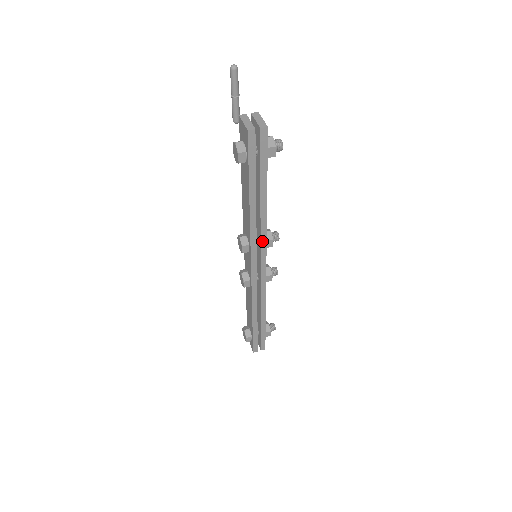
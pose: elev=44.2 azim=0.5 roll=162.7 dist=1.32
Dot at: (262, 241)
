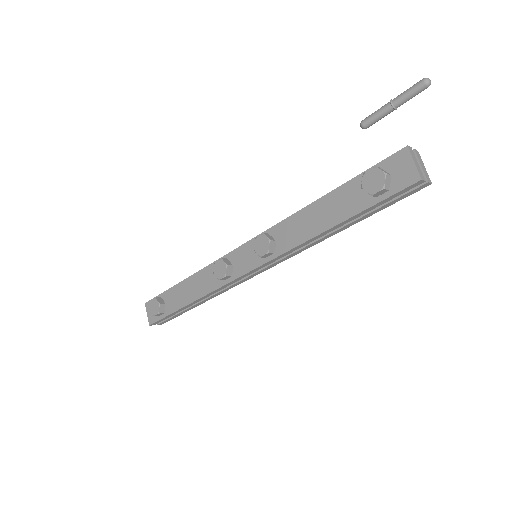
Dot at: (290, 255)
